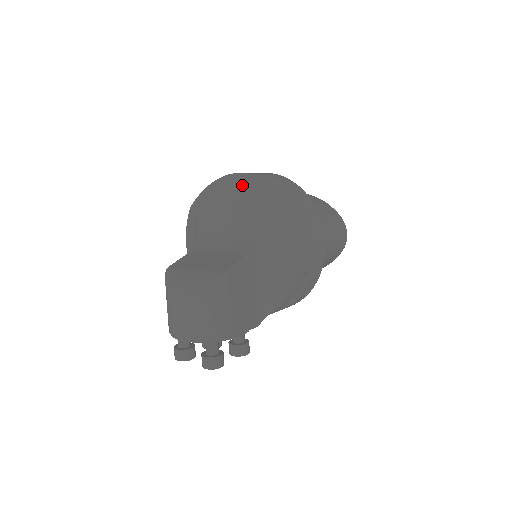
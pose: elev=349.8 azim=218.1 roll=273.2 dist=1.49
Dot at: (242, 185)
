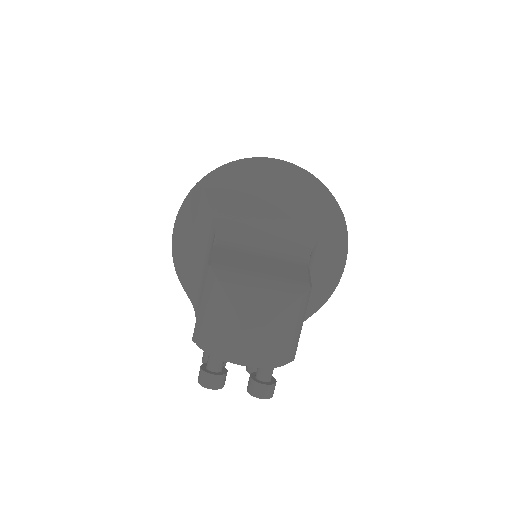
Dot at: (286, 176)
